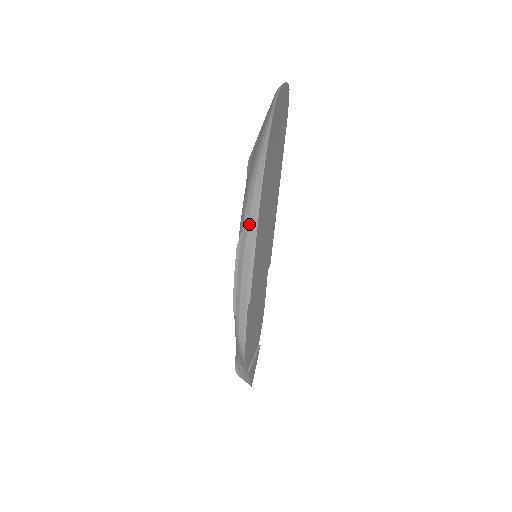
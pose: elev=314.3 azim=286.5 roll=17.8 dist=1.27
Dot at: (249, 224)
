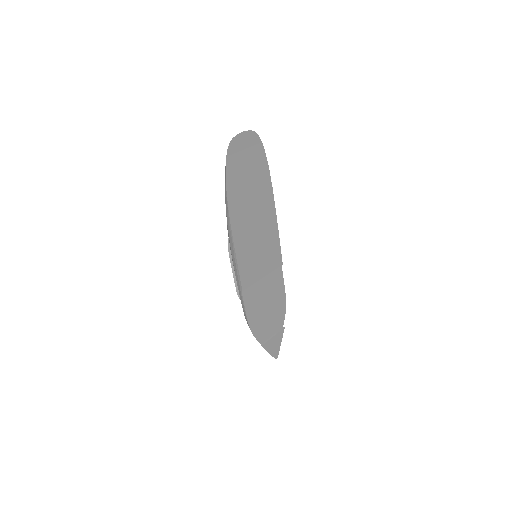
Dot at: (229, 233)
